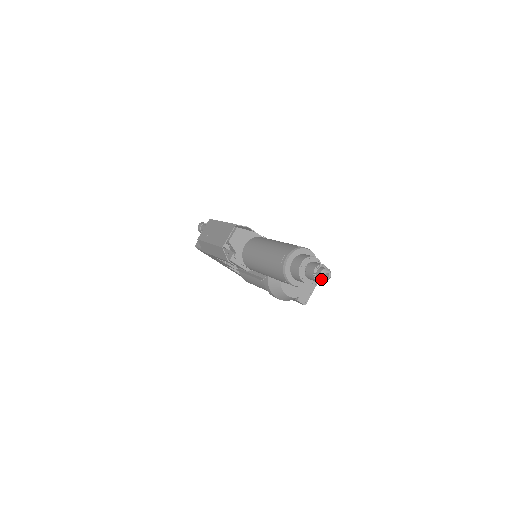
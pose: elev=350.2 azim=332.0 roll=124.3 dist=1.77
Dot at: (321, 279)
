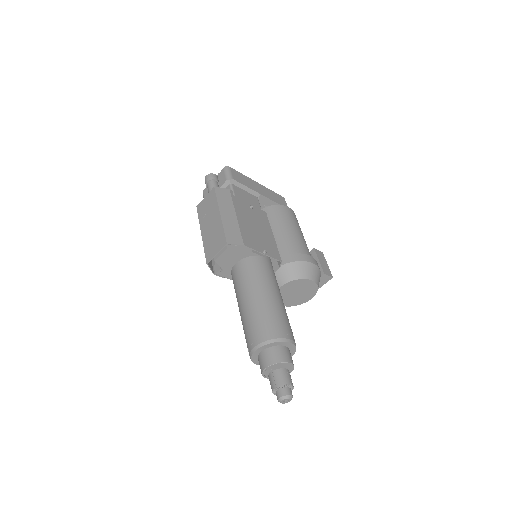
Dot at: (278, 401)
